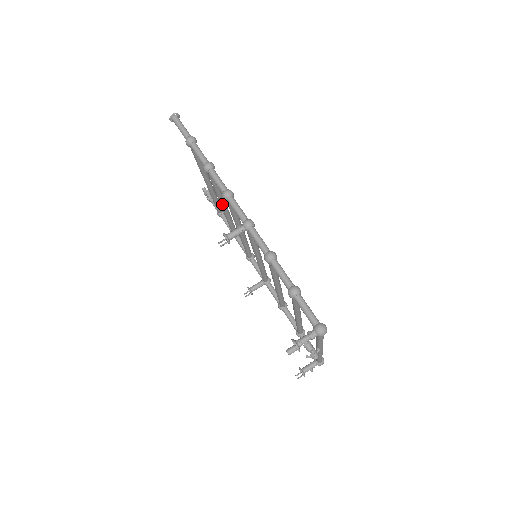
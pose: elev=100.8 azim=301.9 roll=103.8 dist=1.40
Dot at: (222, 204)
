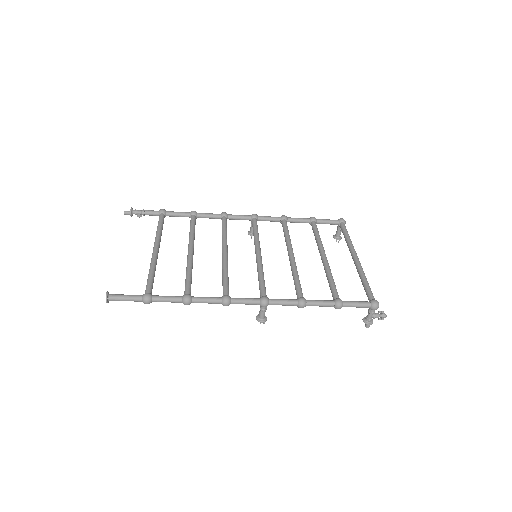
Dot at: (192, 258)
